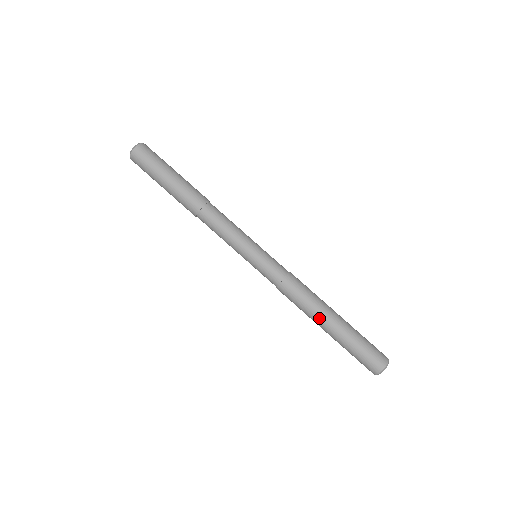
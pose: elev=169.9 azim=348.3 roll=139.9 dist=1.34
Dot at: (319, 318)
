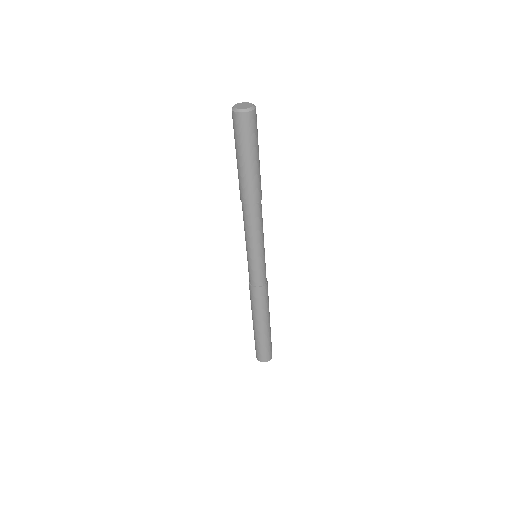
Dot at: (254, 318)
